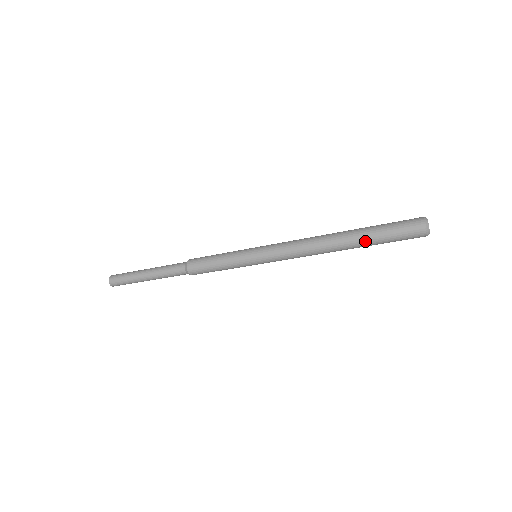
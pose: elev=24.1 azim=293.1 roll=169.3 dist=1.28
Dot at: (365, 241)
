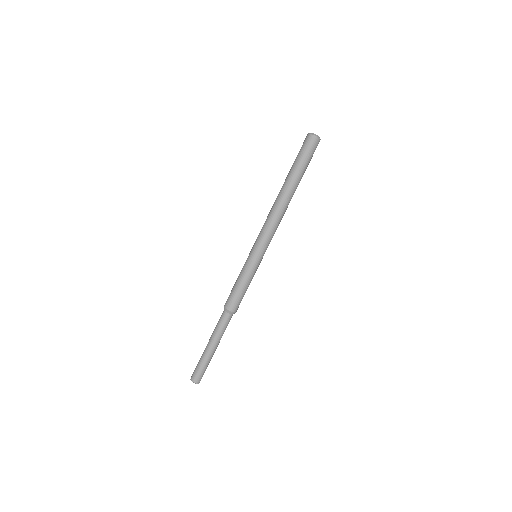
Dot at: (289, 173)
